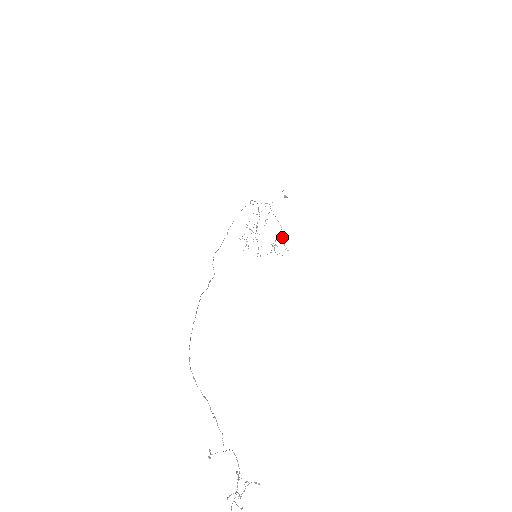
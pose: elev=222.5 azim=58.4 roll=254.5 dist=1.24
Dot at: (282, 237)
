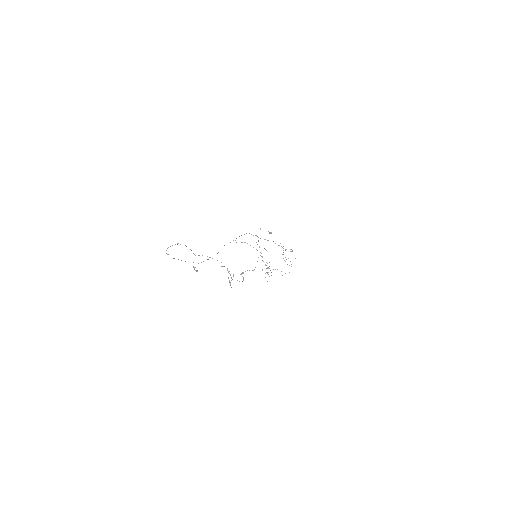
Dot at: (285, 250)
